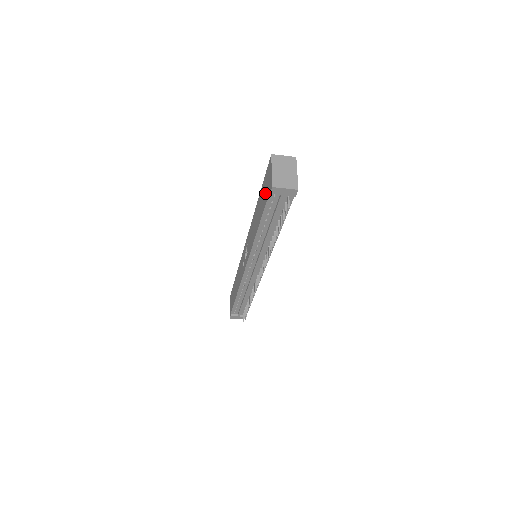
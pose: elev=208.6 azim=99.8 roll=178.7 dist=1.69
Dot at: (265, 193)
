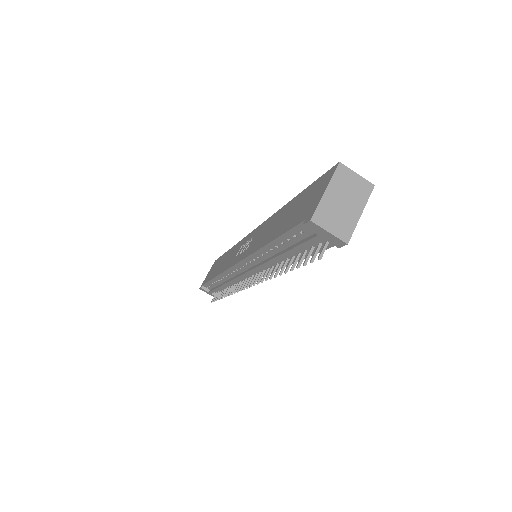
Dot at: (300, 210)
